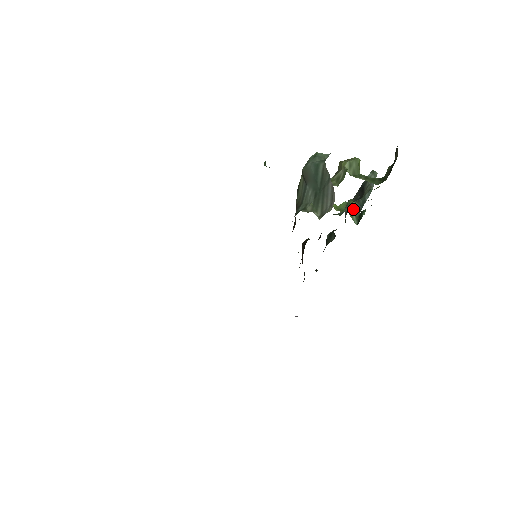
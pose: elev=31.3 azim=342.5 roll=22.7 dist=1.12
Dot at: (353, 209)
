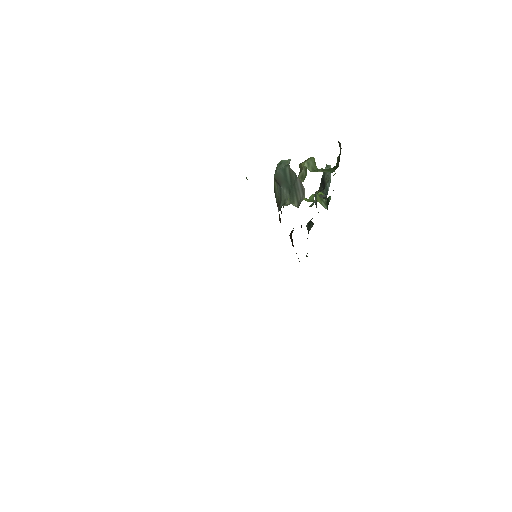
Dot at: (320, 198)
